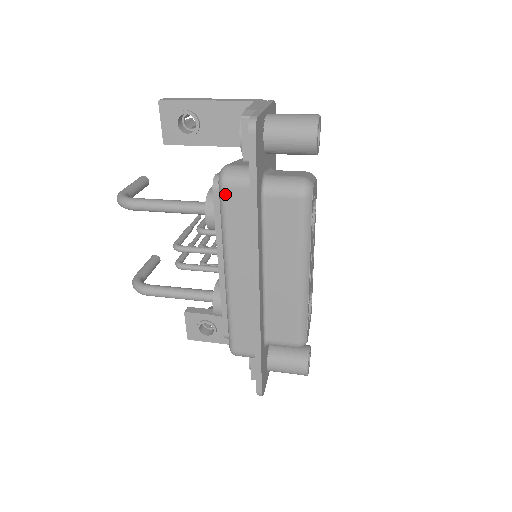
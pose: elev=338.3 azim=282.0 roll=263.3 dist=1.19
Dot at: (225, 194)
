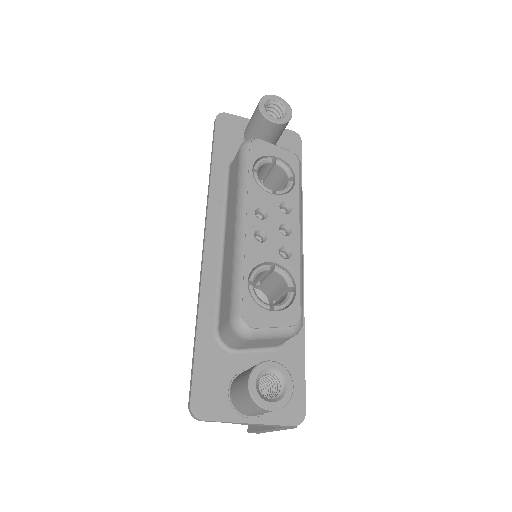
Dot at: occluded
